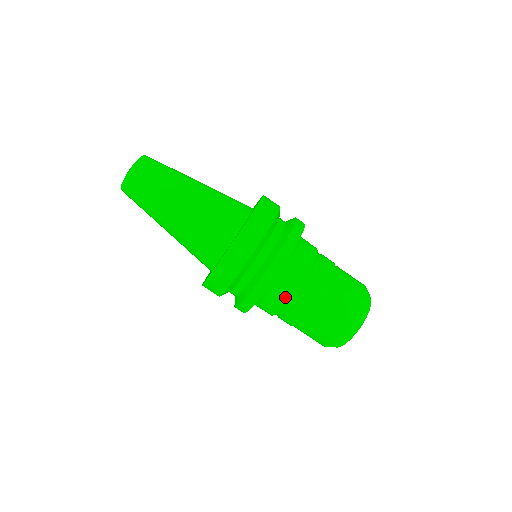
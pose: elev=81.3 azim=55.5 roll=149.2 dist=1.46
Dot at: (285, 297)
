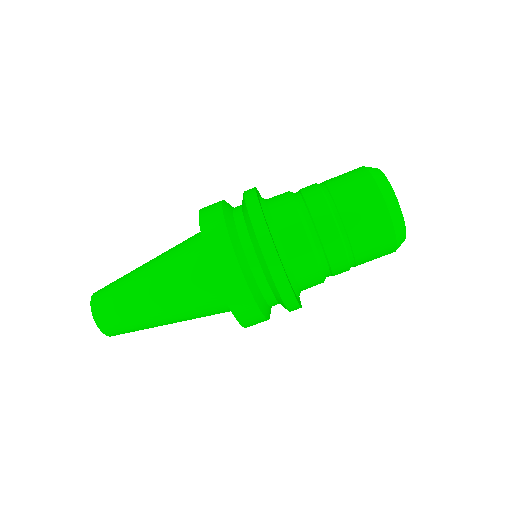
Dot at: occluded
